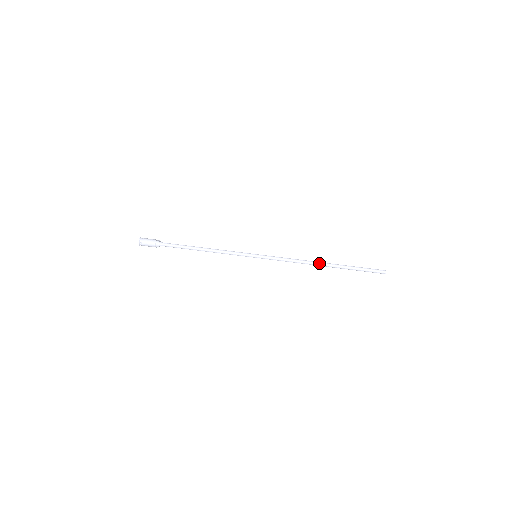
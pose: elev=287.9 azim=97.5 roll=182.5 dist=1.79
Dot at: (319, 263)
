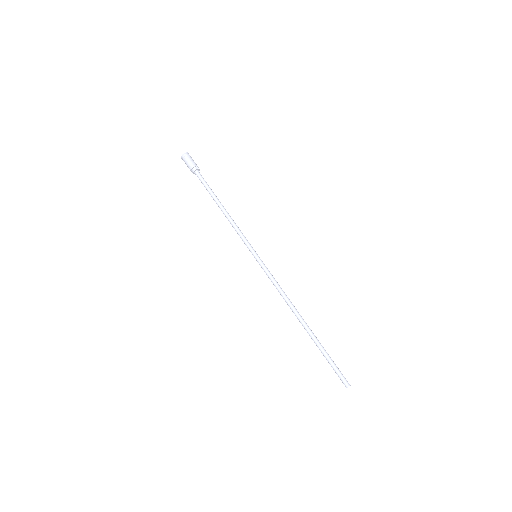
Dot at: (298, 317)
